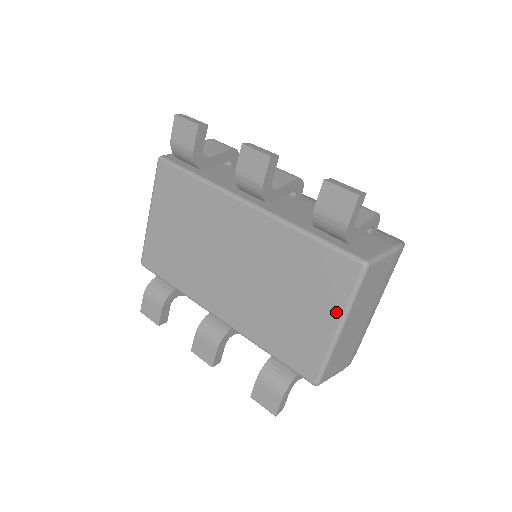
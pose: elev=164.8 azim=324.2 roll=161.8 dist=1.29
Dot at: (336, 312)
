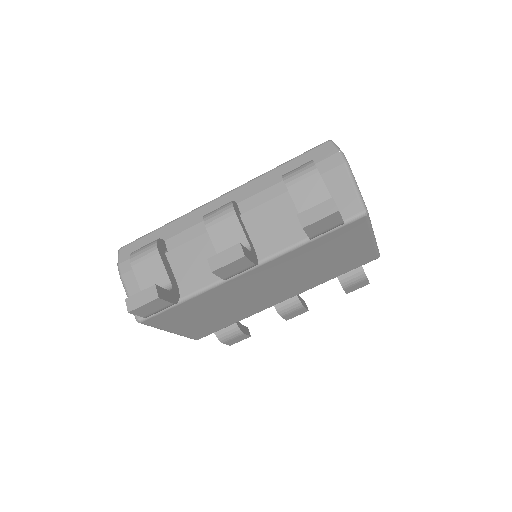
Dot at: (366, 238)
